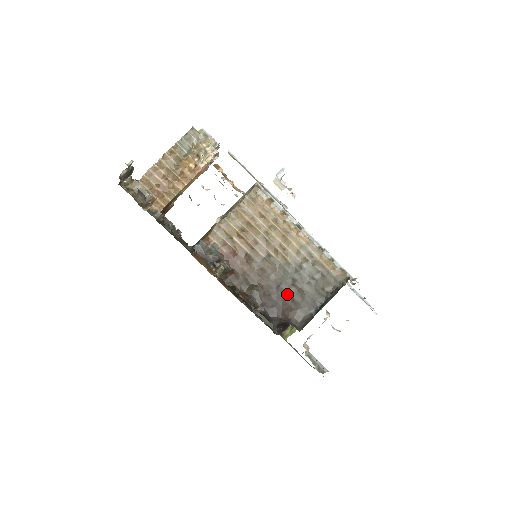
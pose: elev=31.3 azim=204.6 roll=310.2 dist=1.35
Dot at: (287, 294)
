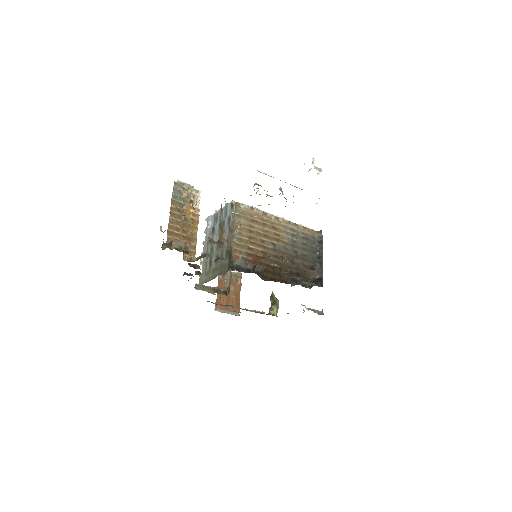
Dot at: (298, 264)
